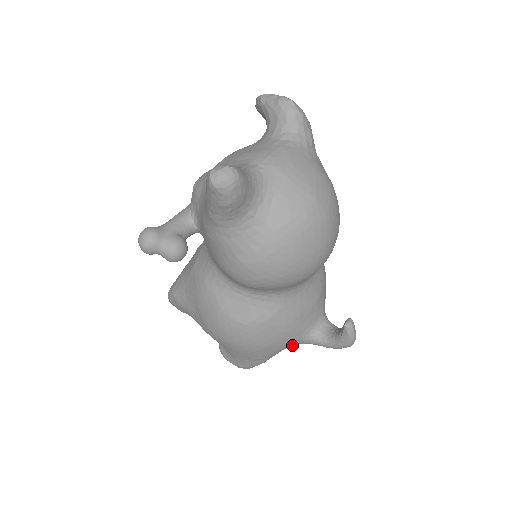
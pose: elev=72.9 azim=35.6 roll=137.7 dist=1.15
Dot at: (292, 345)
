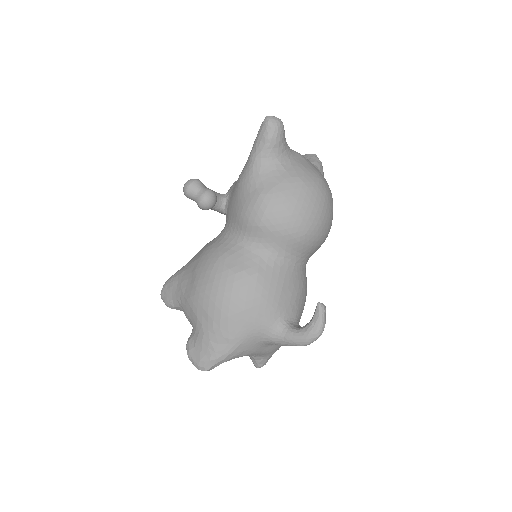
Dot at: (262, 333)
